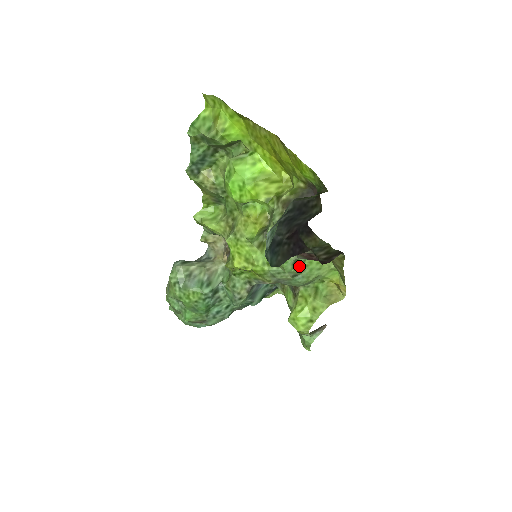
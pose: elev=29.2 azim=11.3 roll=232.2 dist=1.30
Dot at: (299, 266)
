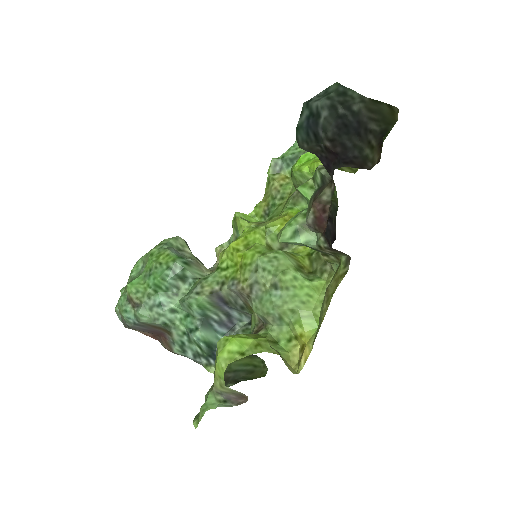
Dot at: (289, 277)
